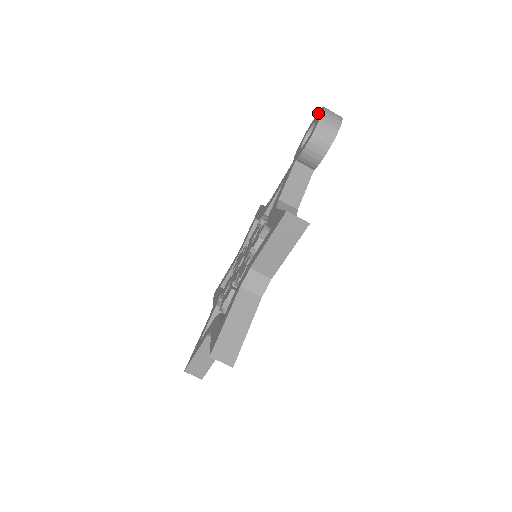
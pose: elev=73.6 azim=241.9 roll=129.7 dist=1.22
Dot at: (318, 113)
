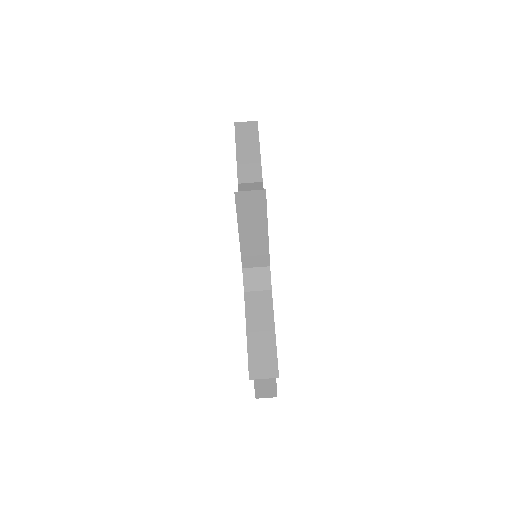
Dot at: occluded
